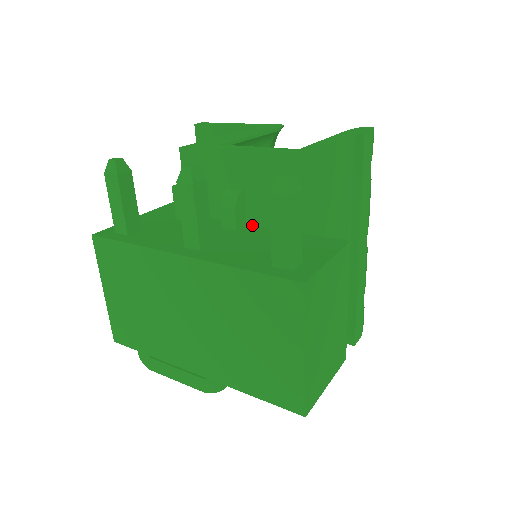
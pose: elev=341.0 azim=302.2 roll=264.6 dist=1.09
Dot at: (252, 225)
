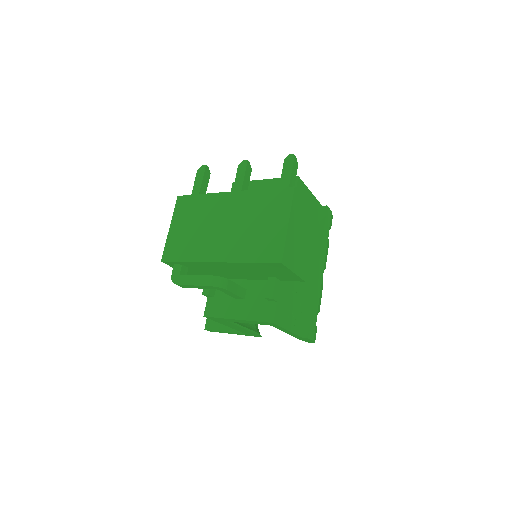
Dot at: occluded
